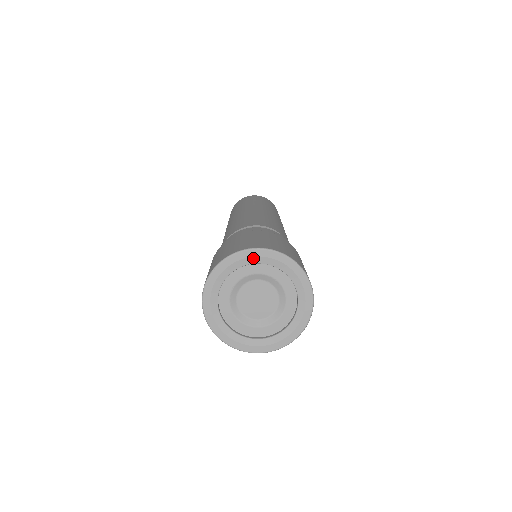
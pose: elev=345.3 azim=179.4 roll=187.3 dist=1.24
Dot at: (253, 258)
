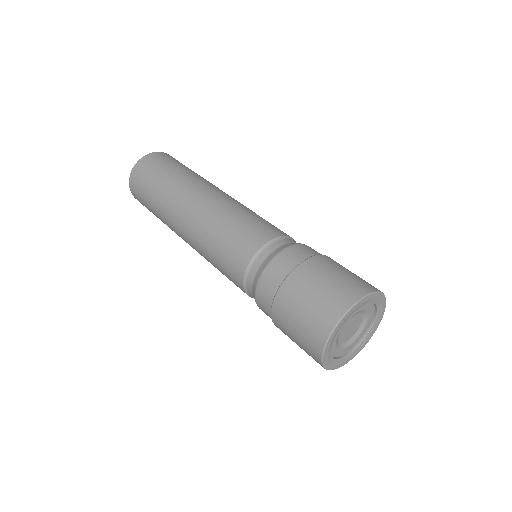
Dot at: (365, 302)
